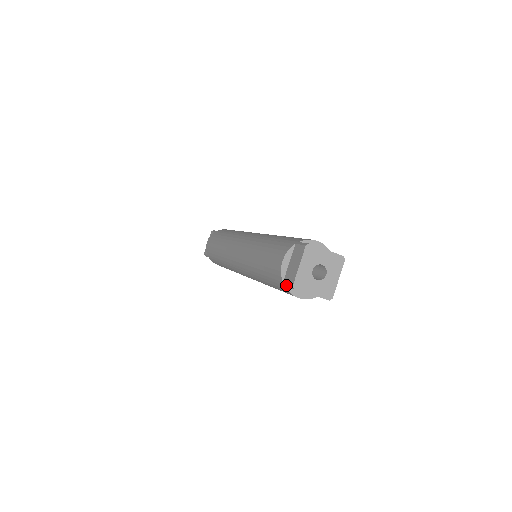
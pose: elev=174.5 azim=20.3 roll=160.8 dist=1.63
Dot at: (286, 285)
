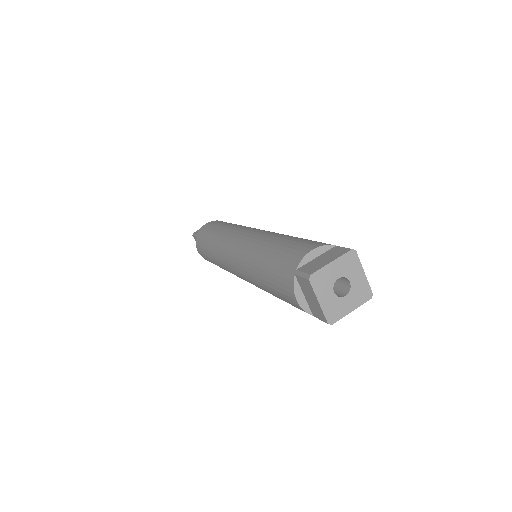
Dot at: (319, 319)
